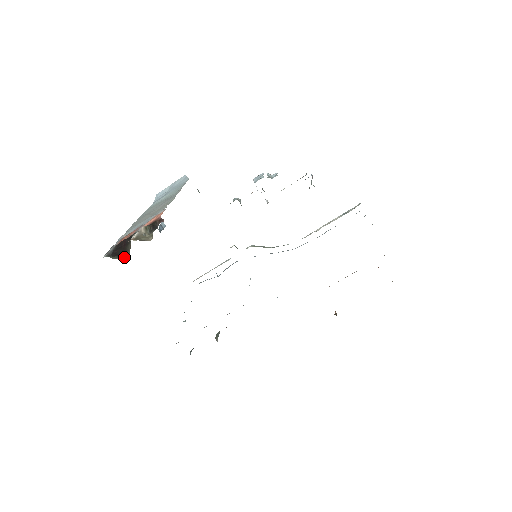
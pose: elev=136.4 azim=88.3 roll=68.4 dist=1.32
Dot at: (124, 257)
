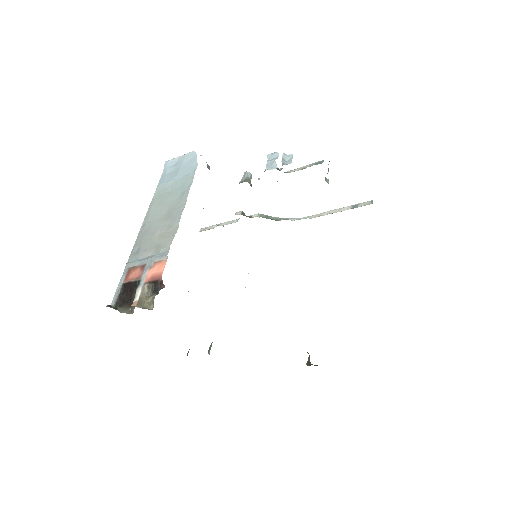
Dot at: (130, 312)
